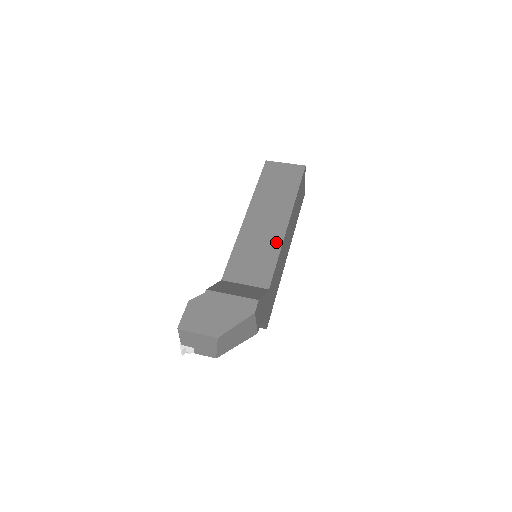
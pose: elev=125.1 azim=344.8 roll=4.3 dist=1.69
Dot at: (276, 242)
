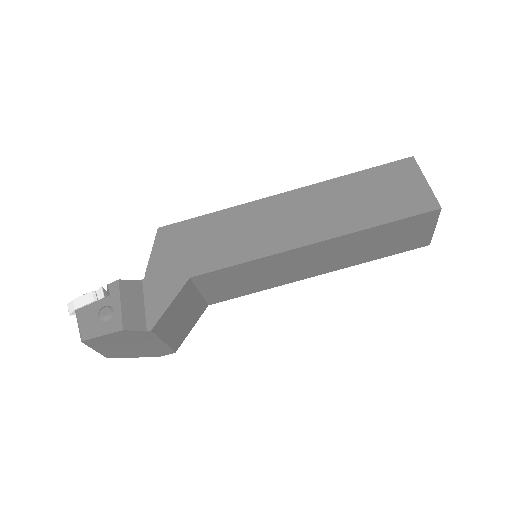
Dot at: (278, 283)
